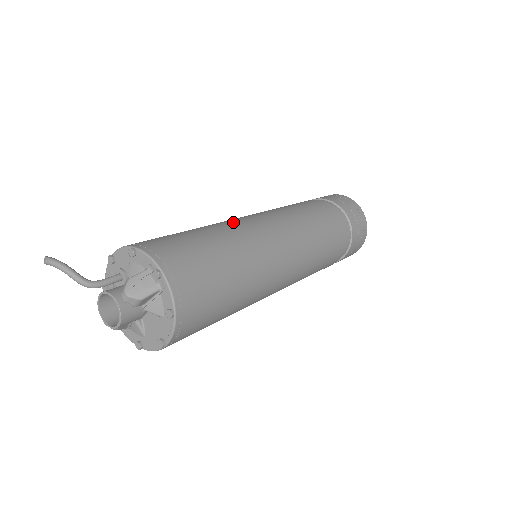
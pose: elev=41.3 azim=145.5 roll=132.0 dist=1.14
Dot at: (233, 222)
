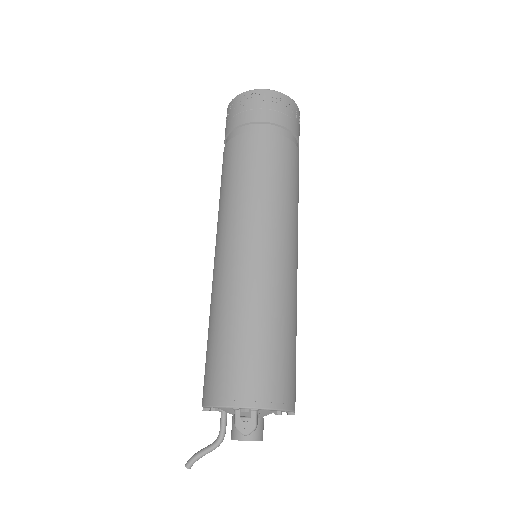
Dot at: (222, 282)
